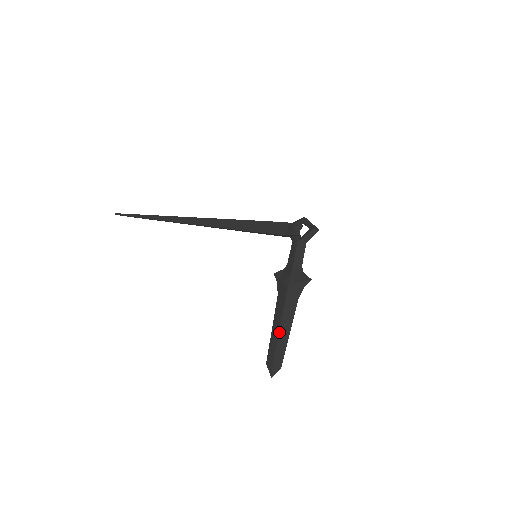
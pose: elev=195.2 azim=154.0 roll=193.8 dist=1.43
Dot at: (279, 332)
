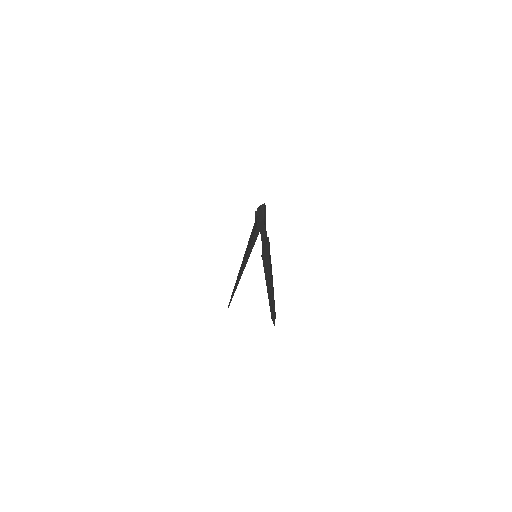
Dot at: (267, 289)
